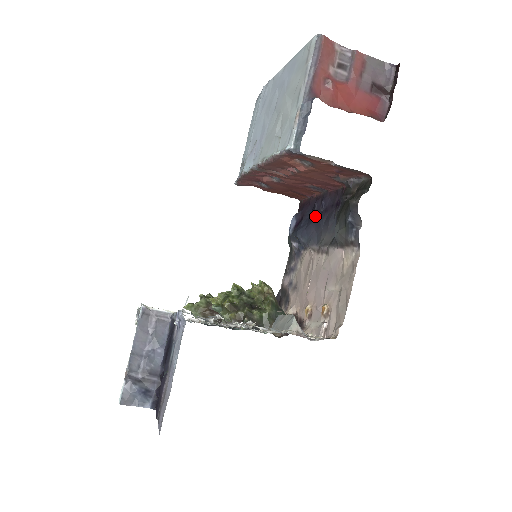
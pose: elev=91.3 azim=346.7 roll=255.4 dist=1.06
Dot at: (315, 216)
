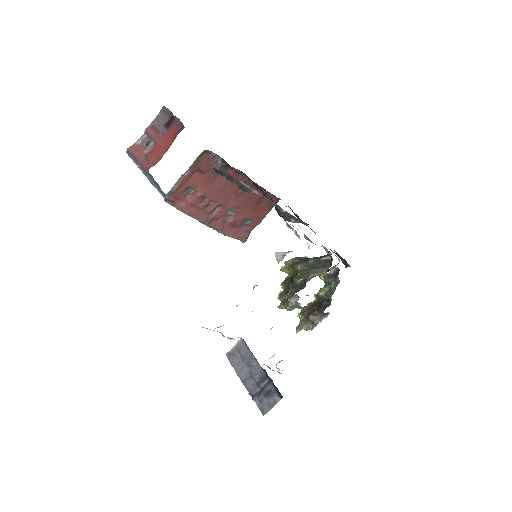
Dot at: occluded
